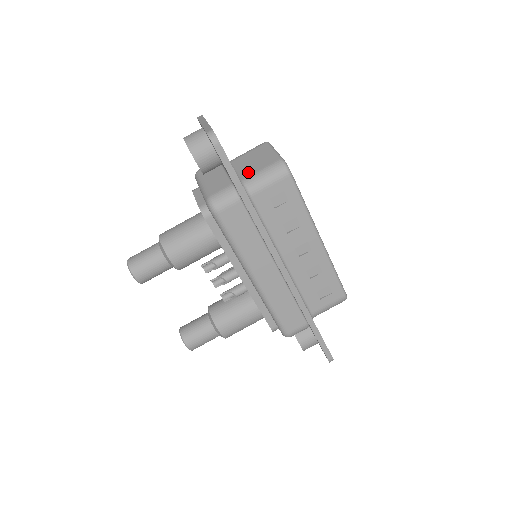
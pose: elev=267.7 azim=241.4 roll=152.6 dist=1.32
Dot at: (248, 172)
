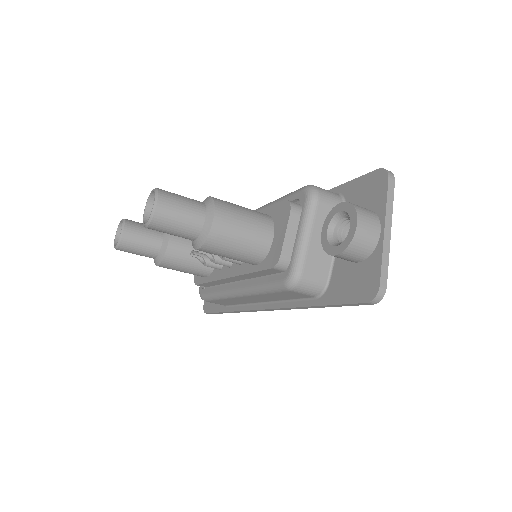
Dot at: occluded
